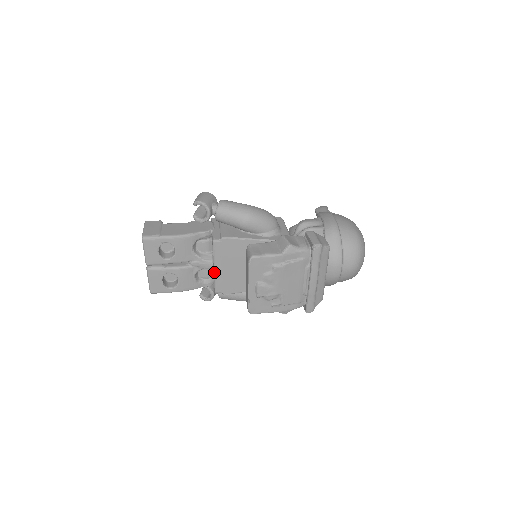
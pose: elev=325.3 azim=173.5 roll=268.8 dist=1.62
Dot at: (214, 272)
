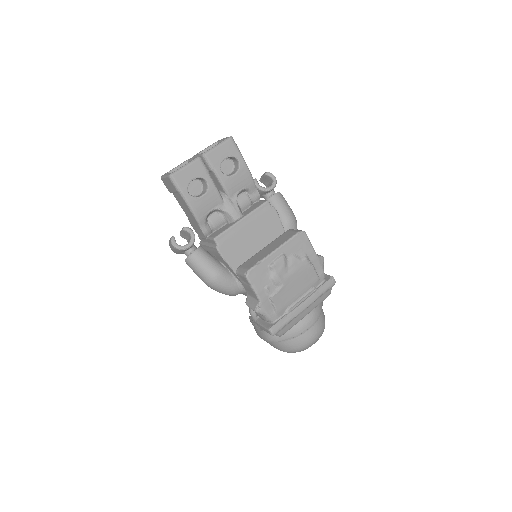
Dot at: (237, 222)
